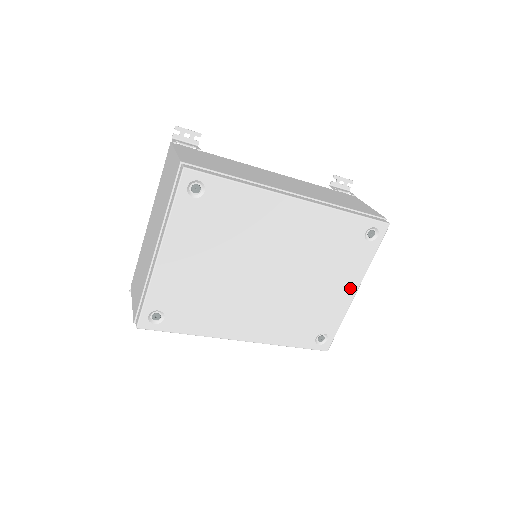
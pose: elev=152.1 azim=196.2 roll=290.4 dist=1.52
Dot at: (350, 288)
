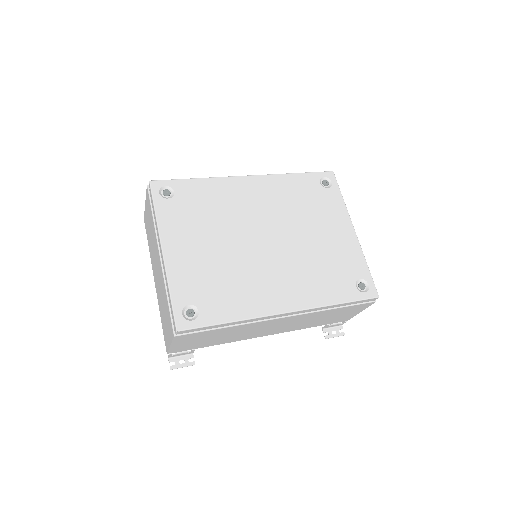
Dot at: (346, 229)
